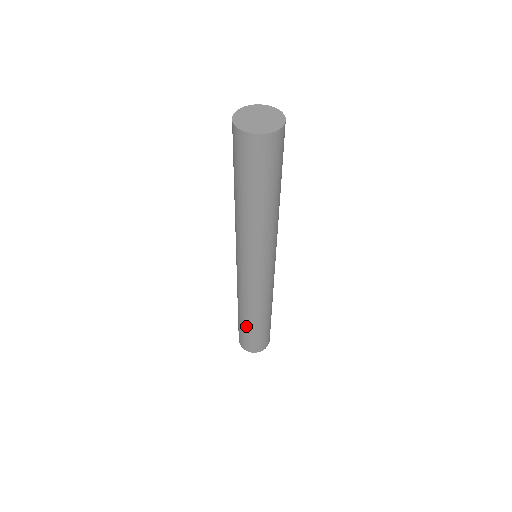
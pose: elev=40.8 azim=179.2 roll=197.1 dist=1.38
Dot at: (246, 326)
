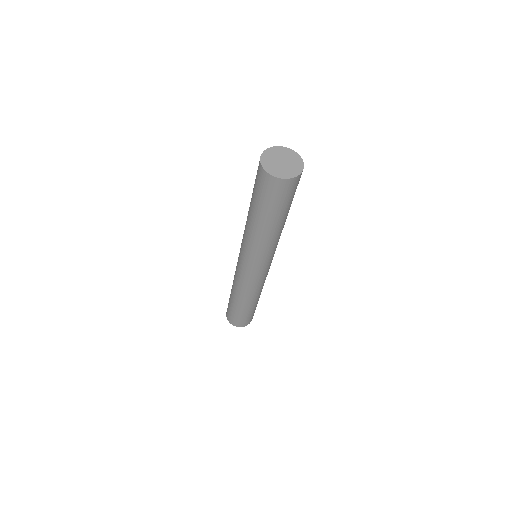
Dot at: (231, 301)
